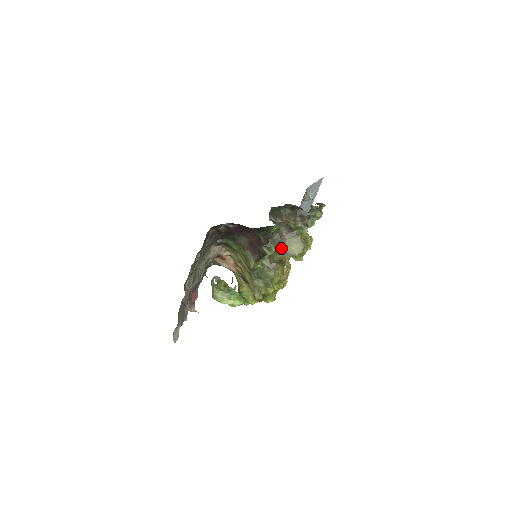
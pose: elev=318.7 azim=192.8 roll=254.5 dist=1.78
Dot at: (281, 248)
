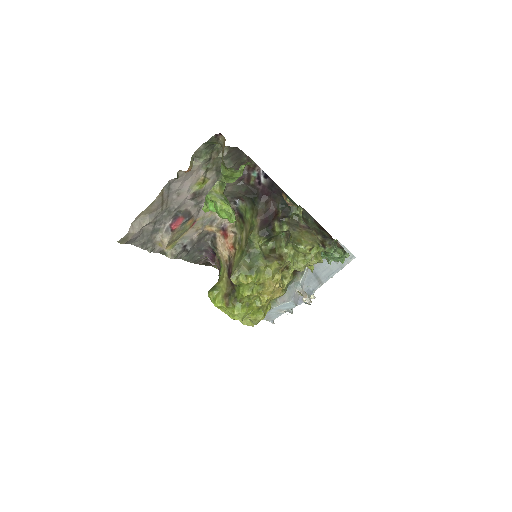
Dot at: (291, 233)
